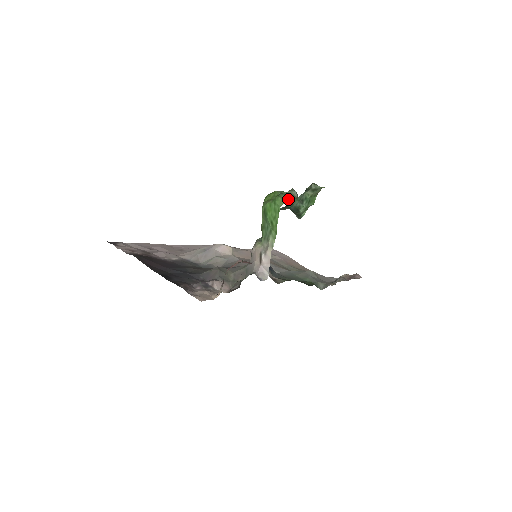
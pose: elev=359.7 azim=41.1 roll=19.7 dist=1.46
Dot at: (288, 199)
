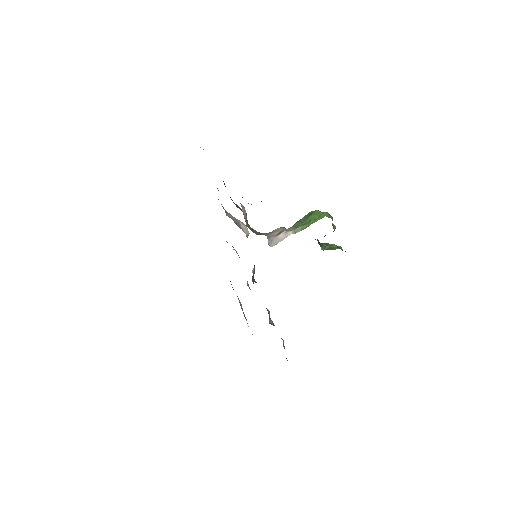
Dot at: (332, 220)
